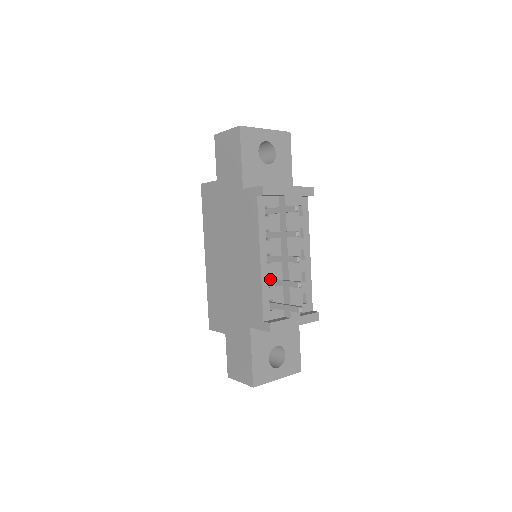
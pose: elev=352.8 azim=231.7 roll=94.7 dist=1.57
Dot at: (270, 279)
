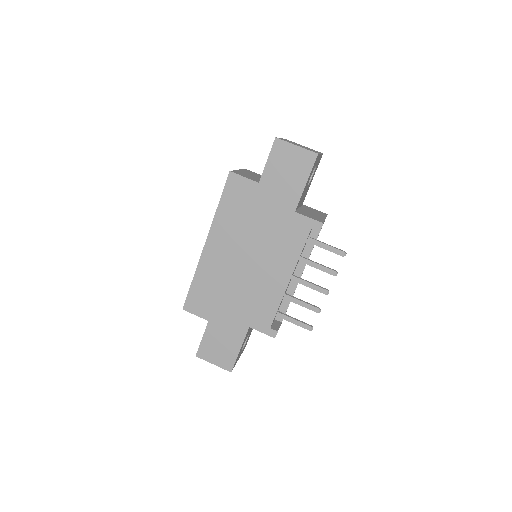
Dot at: (287, 294)
